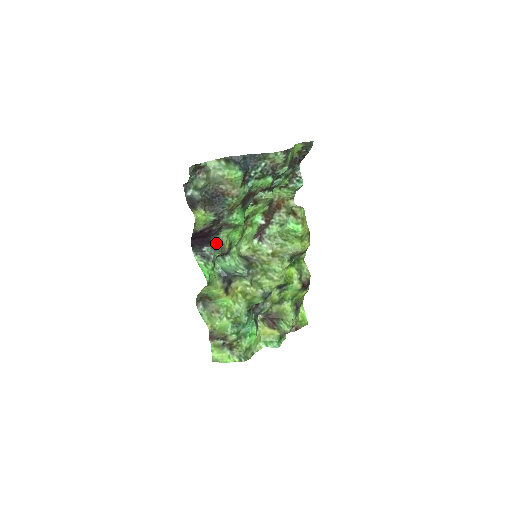
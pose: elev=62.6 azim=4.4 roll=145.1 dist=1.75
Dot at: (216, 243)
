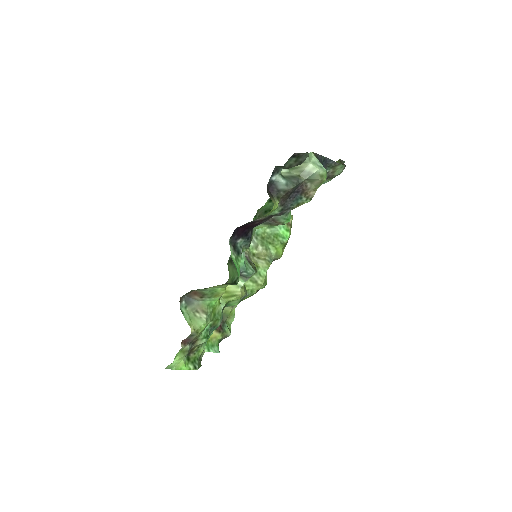
Dot at: (250, 237)
